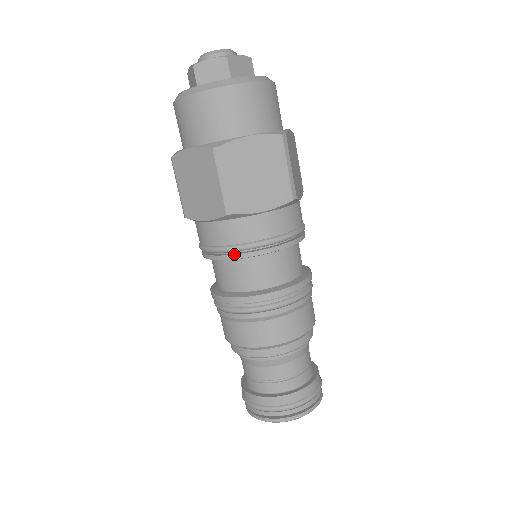
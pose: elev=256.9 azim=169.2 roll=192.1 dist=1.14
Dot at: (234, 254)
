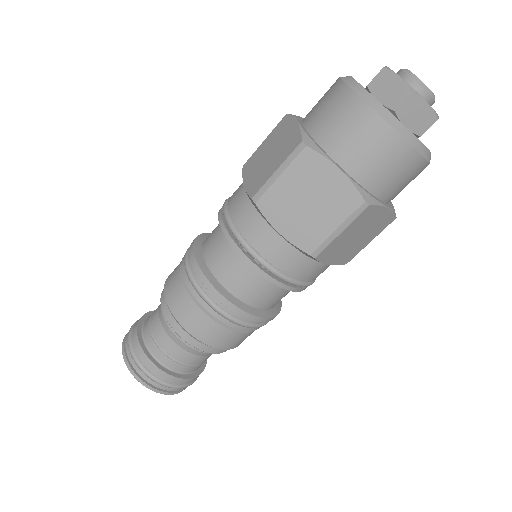
Dot at: (228, 231)
